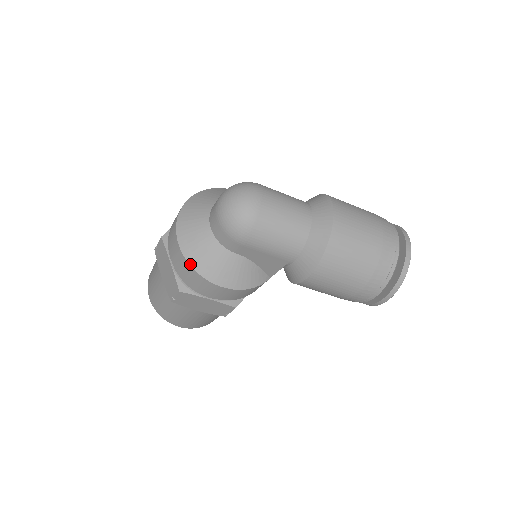
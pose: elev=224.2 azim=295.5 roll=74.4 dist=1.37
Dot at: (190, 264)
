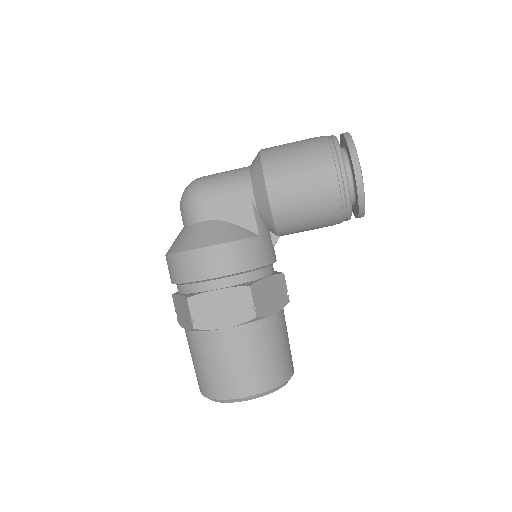
Dot at: (175, 252)
